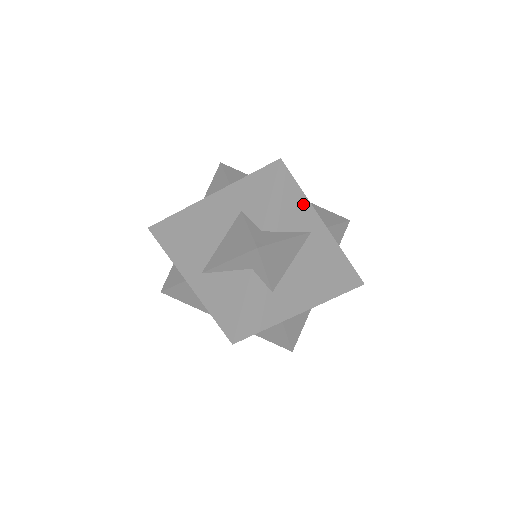
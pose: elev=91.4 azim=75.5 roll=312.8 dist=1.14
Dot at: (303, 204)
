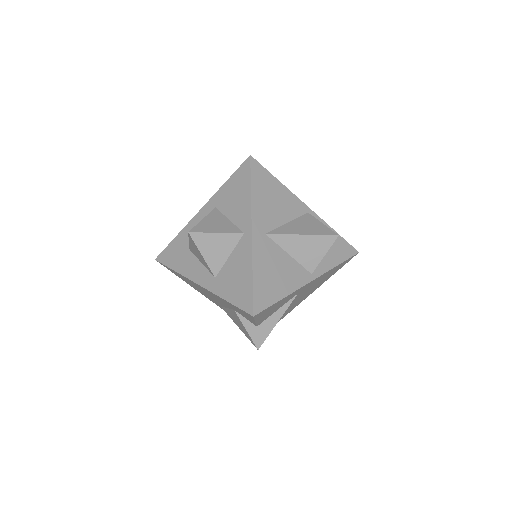
Dot at: (285, 299)
